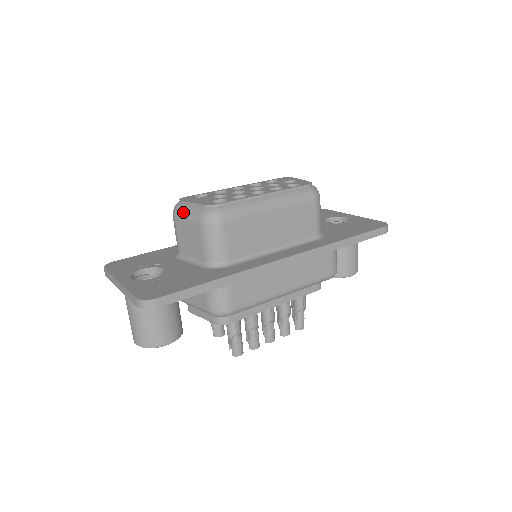
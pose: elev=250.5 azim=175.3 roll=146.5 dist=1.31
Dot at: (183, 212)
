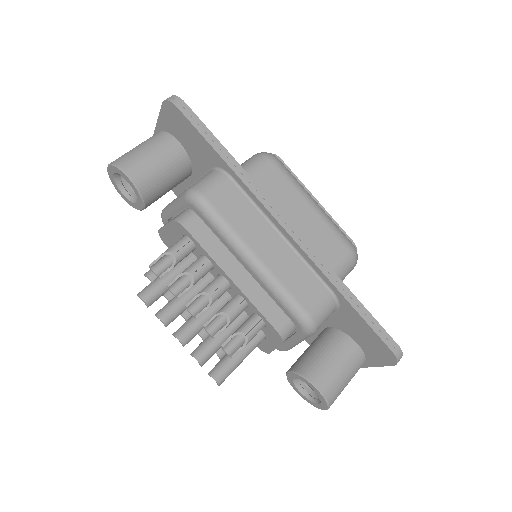
Dot at: occluded
